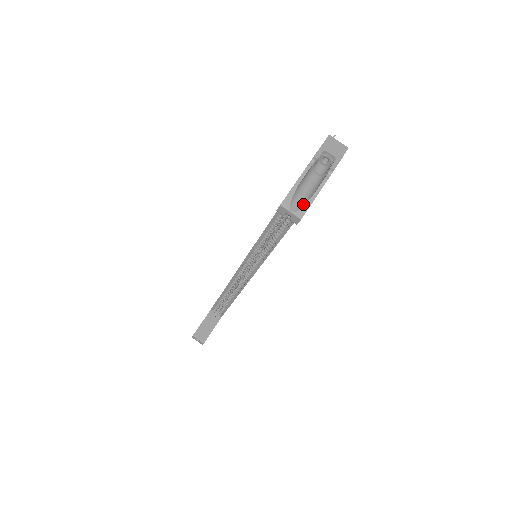
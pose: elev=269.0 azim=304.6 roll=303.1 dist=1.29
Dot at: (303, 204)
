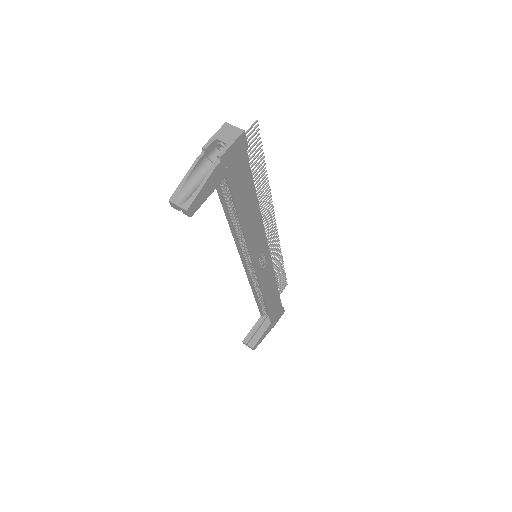
Dot at: (190, 196)
